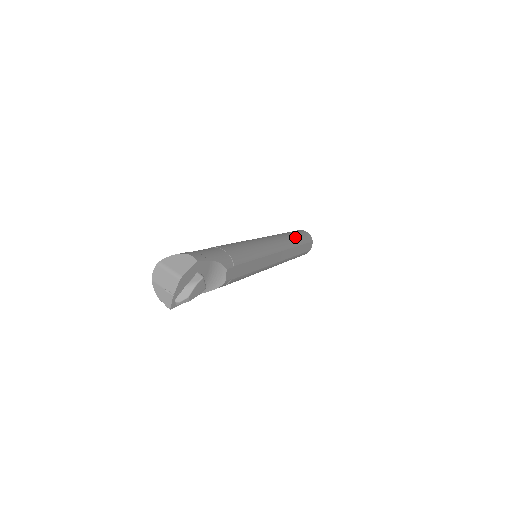
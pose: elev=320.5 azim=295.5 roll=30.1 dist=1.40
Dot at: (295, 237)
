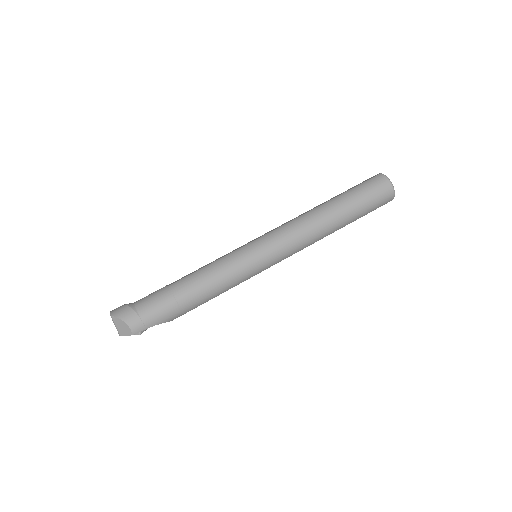
Dot at: (343, 220)
